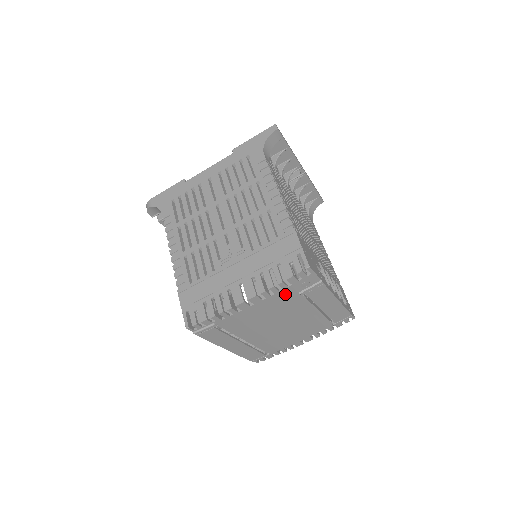
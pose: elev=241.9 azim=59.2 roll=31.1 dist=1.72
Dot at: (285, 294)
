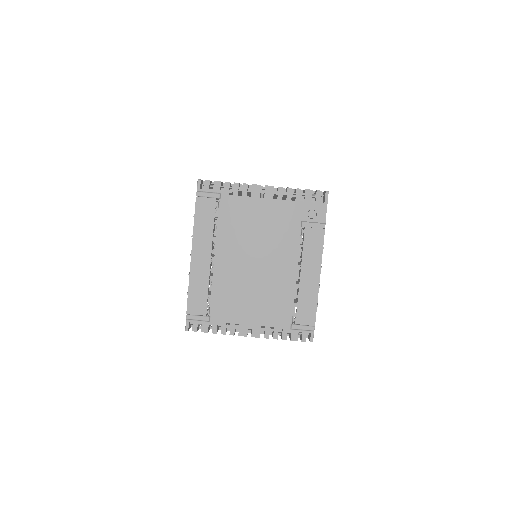
Dot at: (292, 211)
